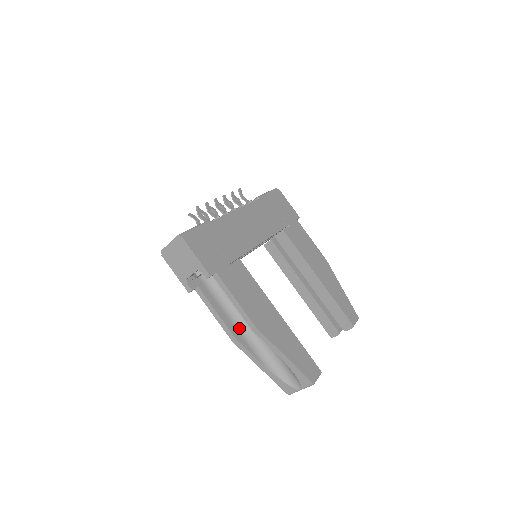
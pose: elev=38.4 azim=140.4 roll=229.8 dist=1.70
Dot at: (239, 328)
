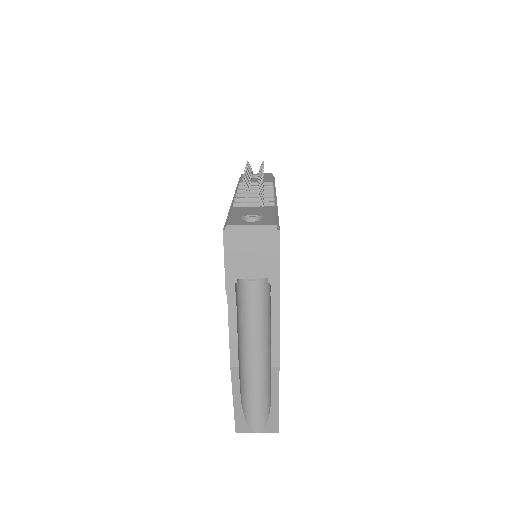
Dot at: (240, 351)
